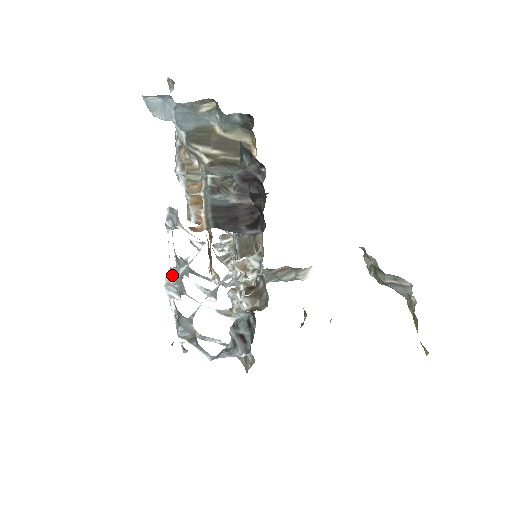
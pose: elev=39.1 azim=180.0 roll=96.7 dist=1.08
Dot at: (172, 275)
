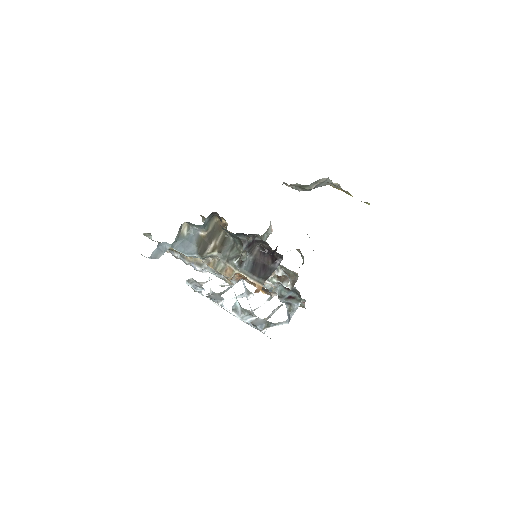
Dot at: (237, 312)
